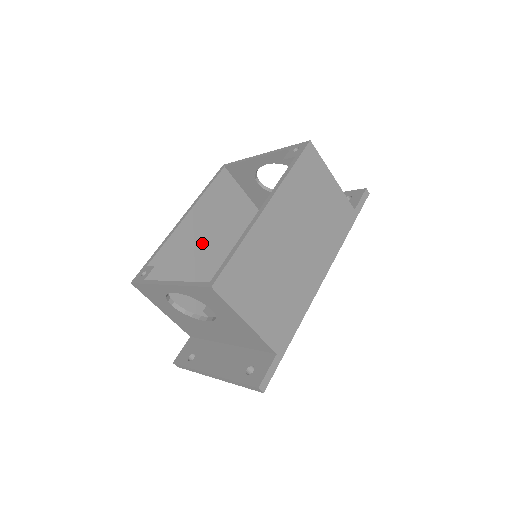
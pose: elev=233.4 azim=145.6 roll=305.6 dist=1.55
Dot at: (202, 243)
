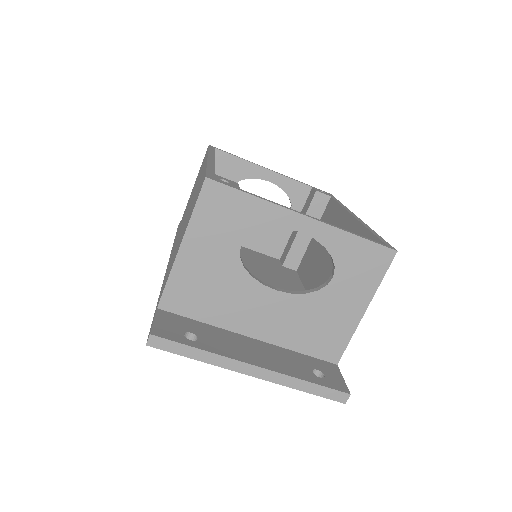
Dot at: occluded
